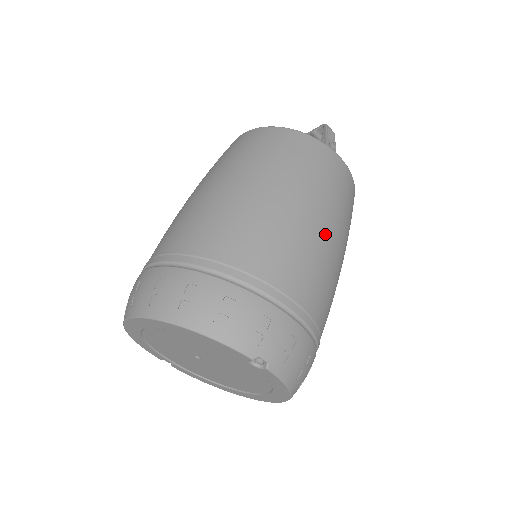
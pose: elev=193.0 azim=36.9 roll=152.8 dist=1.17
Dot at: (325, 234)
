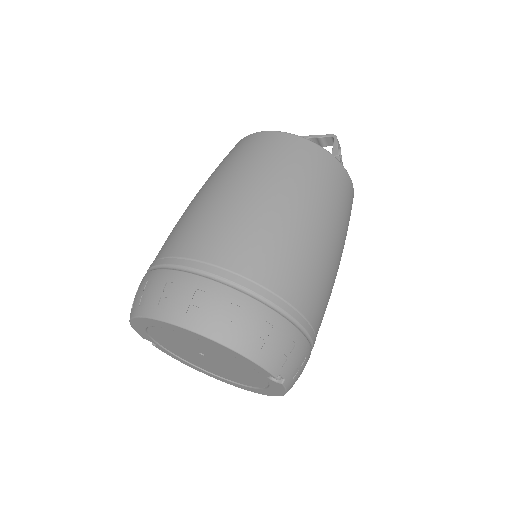
Dot at: (336, 260)
